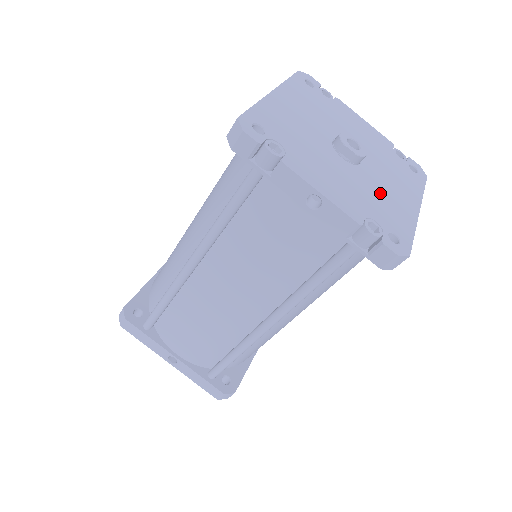
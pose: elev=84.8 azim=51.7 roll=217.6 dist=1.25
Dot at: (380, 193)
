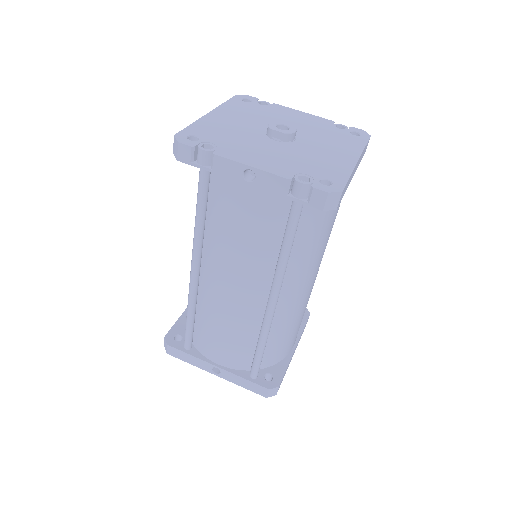
Dot at: (314, 156)
